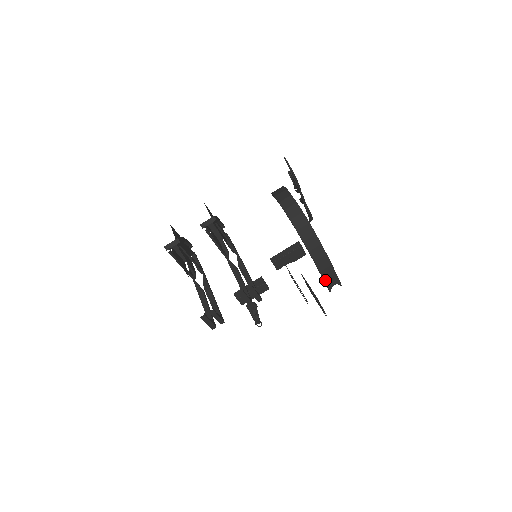
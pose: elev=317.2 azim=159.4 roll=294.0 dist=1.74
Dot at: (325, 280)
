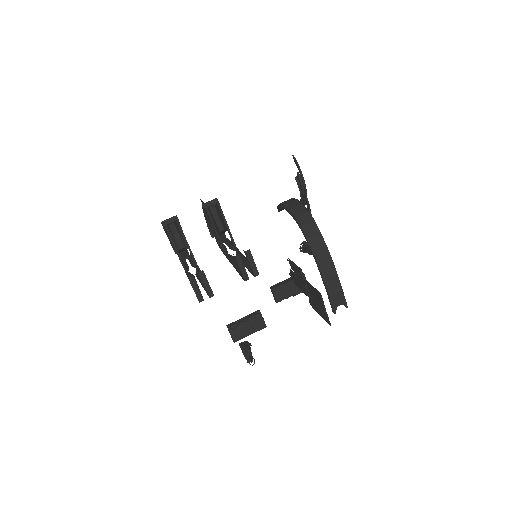
Dot at: (330, 294)
